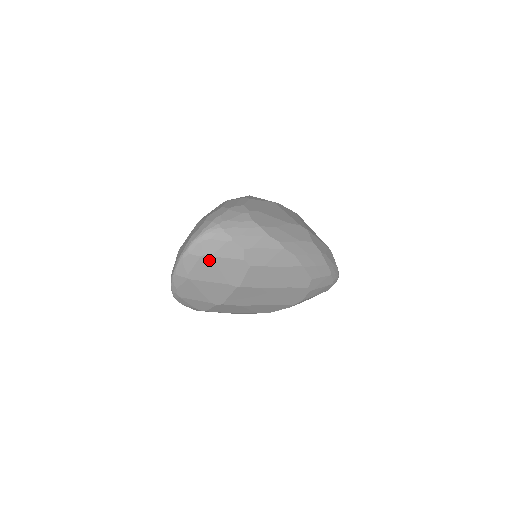
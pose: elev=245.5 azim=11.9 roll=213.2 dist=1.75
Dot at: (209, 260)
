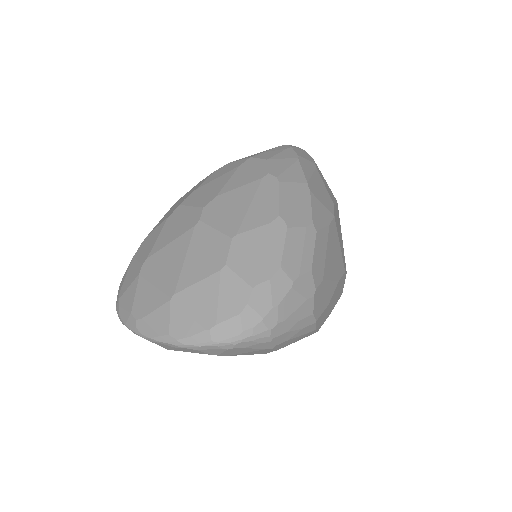
Dot at: occluded
